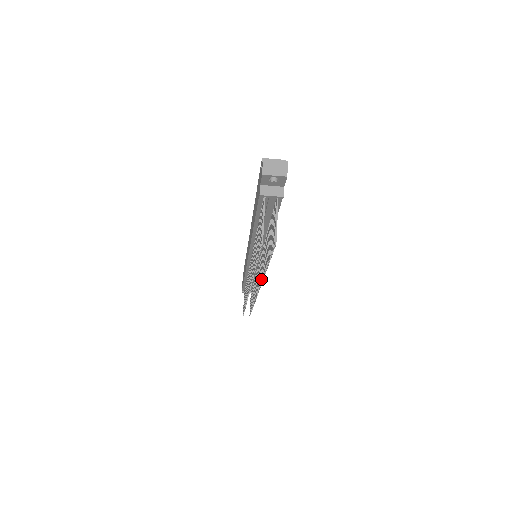
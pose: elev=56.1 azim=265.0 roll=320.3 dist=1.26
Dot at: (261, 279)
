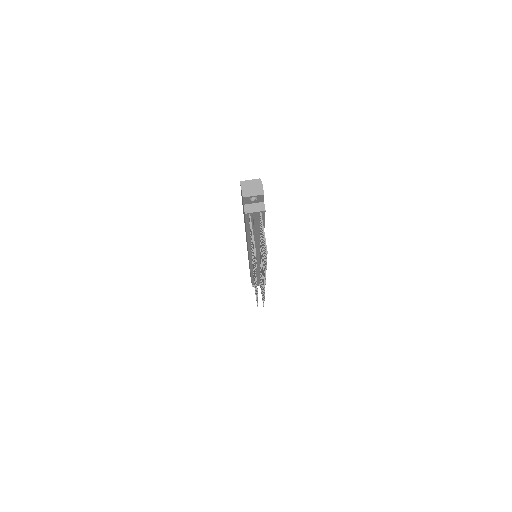
Dot at: (264, 277)
